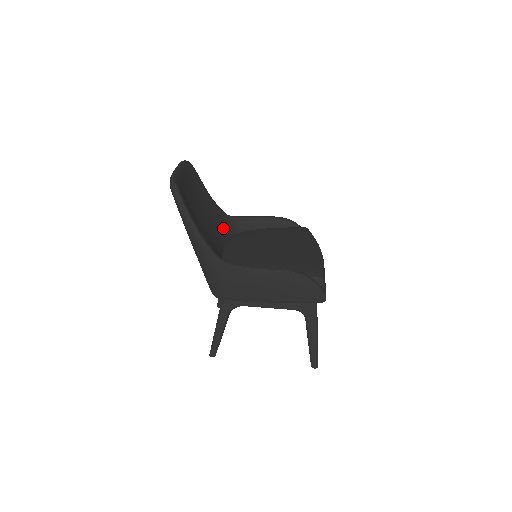
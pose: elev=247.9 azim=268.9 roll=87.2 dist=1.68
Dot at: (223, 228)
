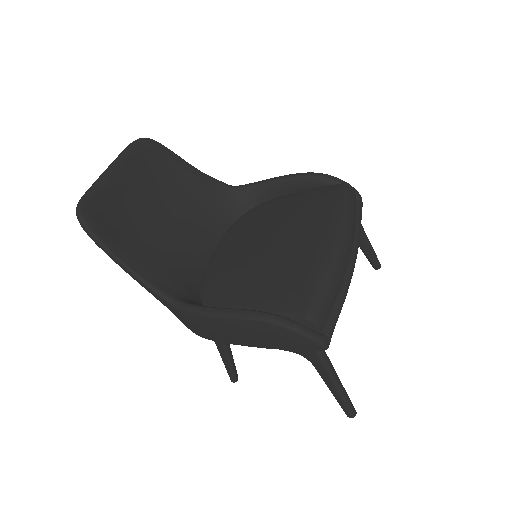
Dot at: (221, 212)
